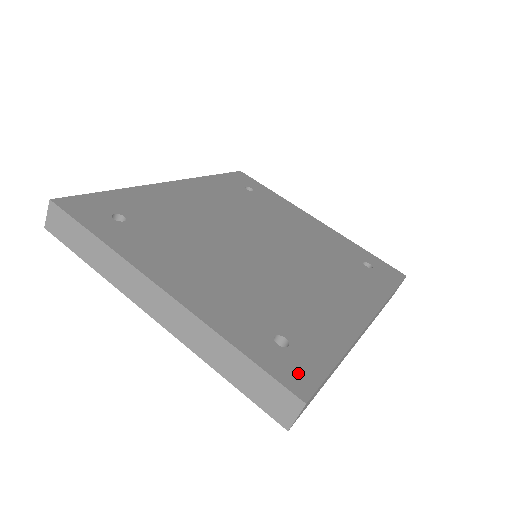
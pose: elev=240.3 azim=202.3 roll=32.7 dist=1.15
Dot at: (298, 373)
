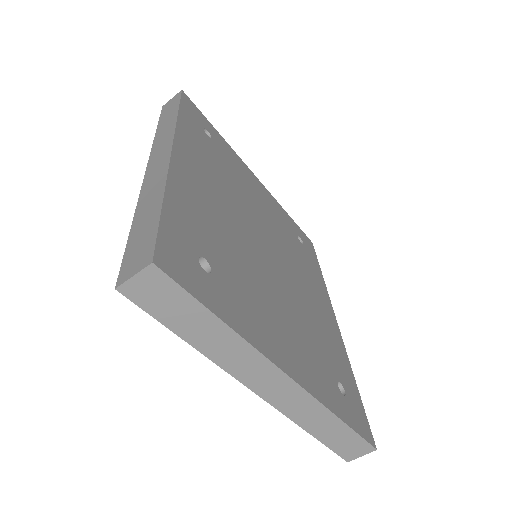
Dot at: (361, 420)
